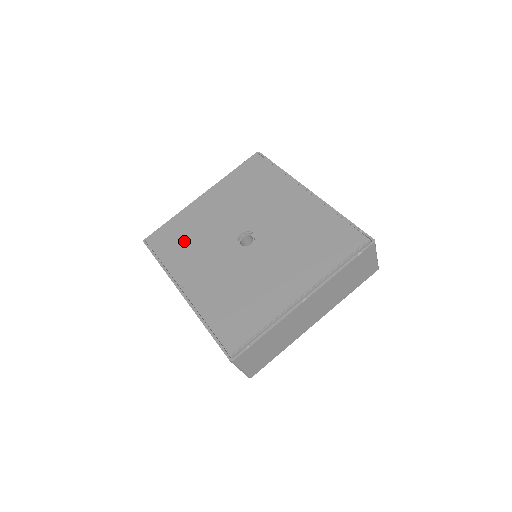
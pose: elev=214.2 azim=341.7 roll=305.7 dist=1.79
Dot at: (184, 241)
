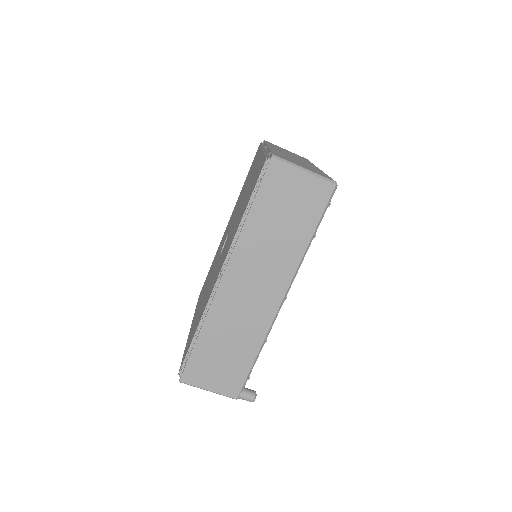
Dot at: occluded
